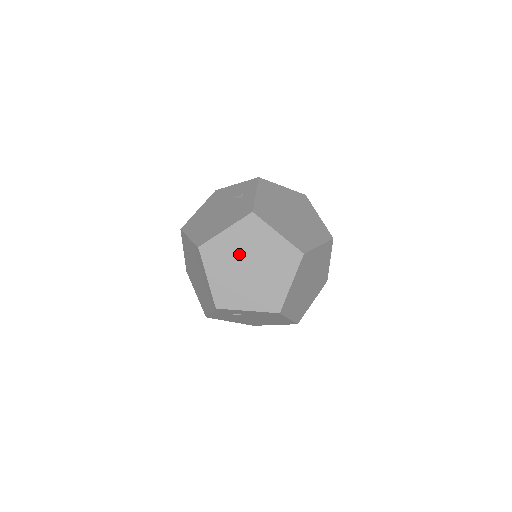
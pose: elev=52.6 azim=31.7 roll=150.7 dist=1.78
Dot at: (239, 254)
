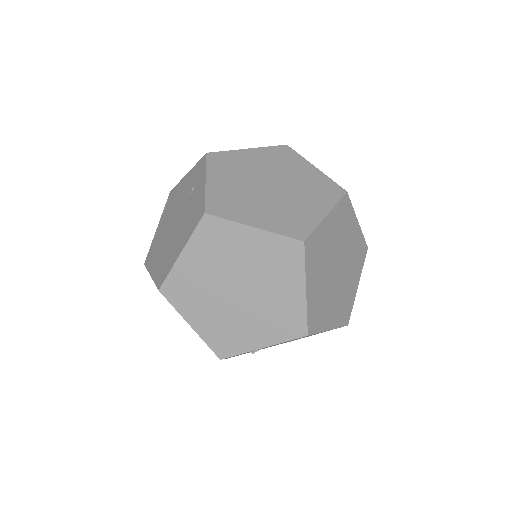
Dot at: (215, 278)
